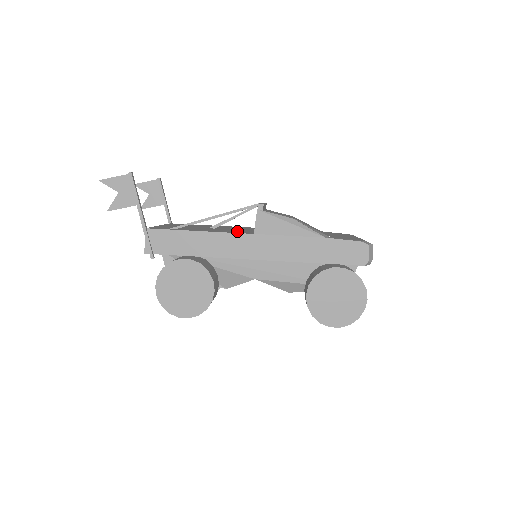
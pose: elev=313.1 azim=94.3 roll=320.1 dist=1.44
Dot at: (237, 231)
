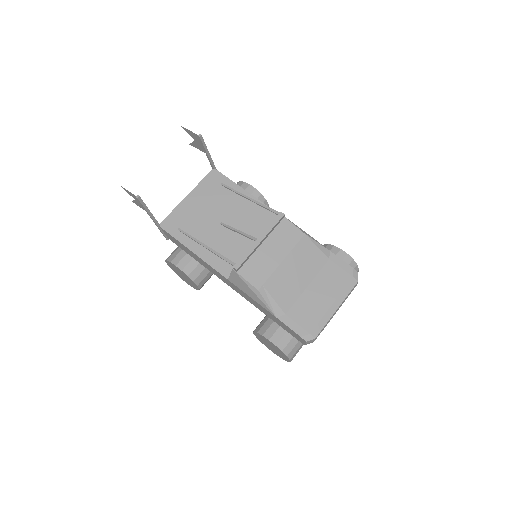
Dot at: (227, 256)
